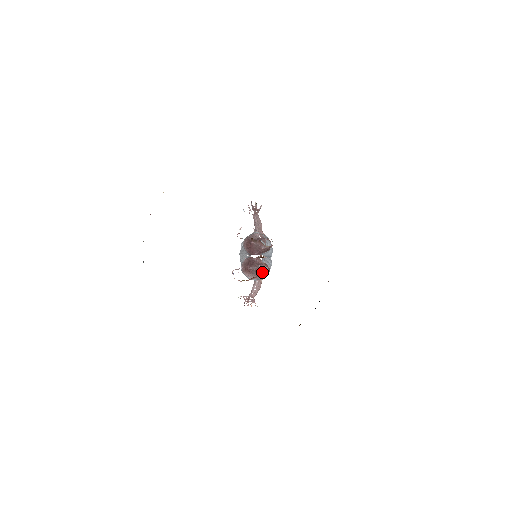
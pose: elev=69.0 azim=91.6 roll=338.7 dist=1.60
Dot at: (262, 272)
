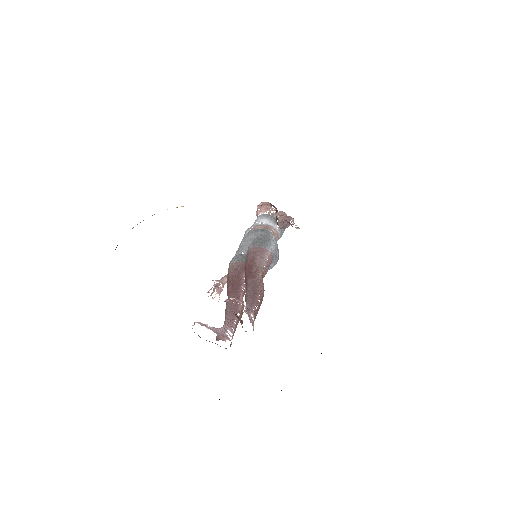
Dot at: occluded
